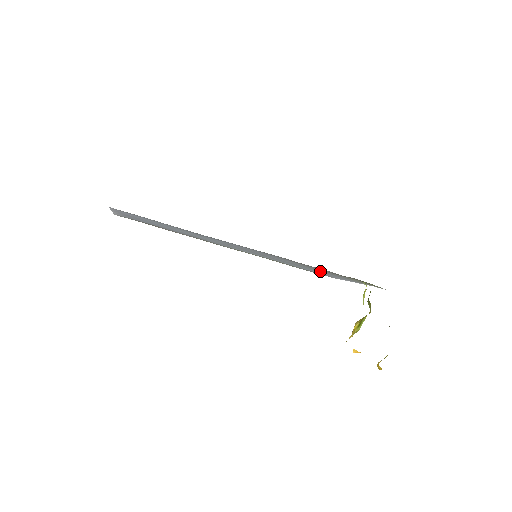
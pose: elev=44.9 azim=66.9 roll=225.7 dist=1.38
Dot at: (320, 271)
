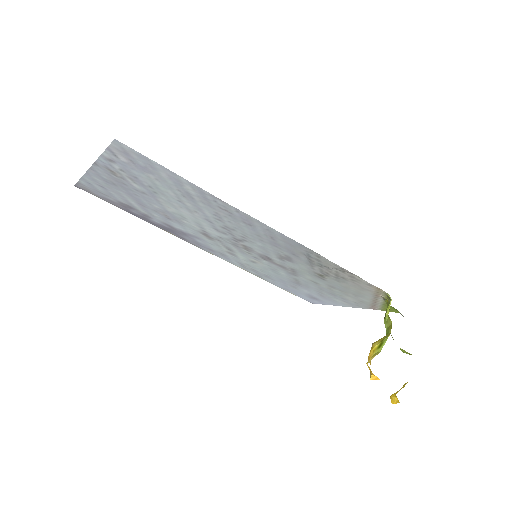
Dot at: (324, 284)
